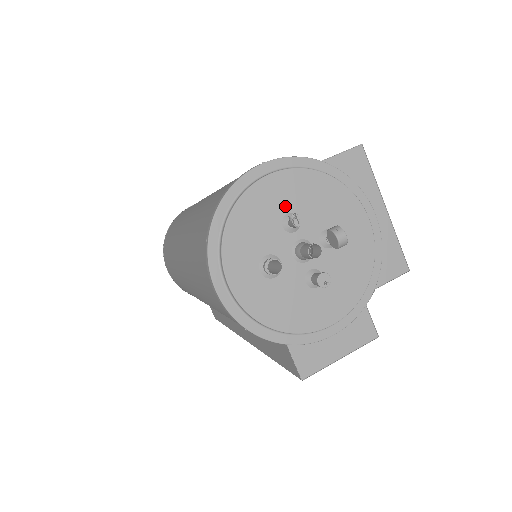
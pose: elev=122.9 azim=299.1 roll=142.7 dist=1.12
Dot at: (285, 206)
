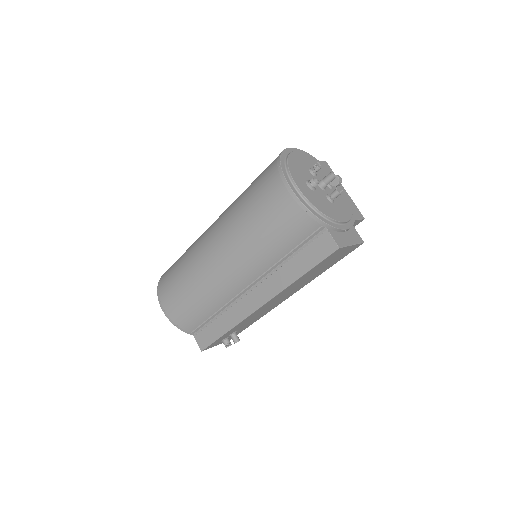
Dot at: (308, 165)
